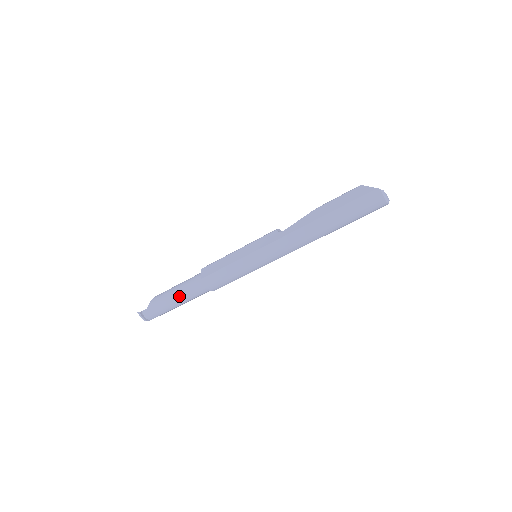
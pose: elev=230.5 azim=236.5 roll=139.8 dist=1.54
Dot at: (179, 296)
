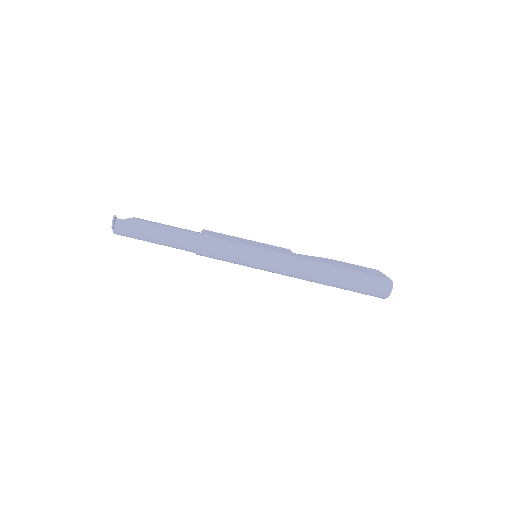
Dot at: (164, 232)
